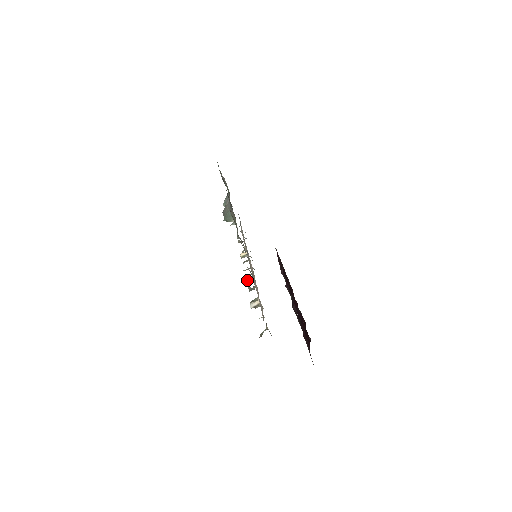
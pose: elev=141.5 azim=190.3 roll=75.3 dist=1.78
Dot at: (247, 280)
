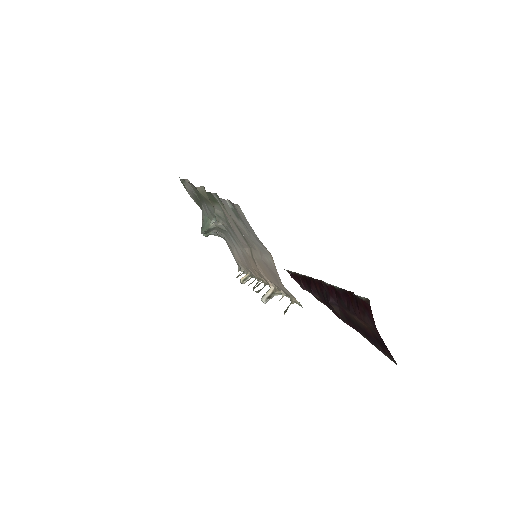
Dot at: (253, 288)
